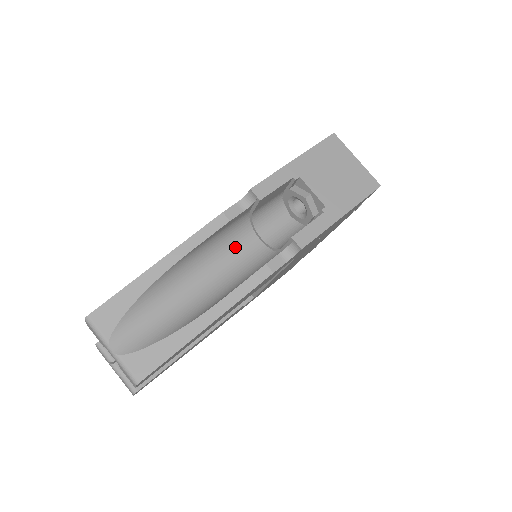
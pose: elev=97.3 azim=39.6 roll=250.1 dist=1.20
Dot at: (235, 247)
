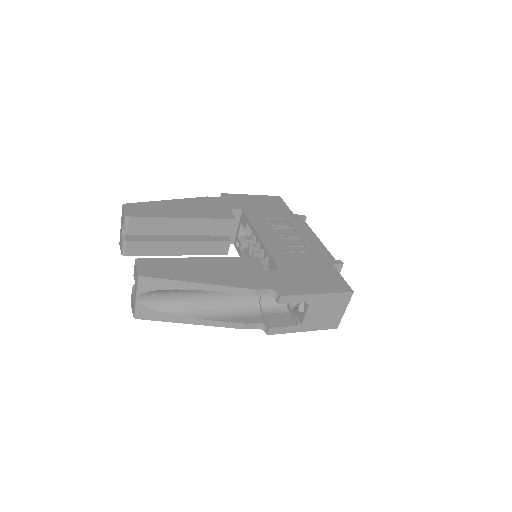
Dot at: occluded
